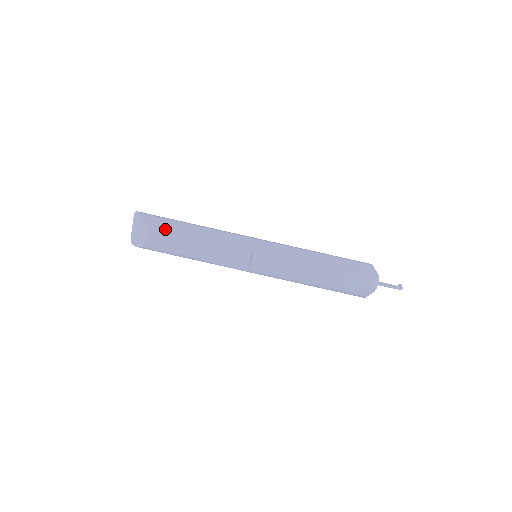
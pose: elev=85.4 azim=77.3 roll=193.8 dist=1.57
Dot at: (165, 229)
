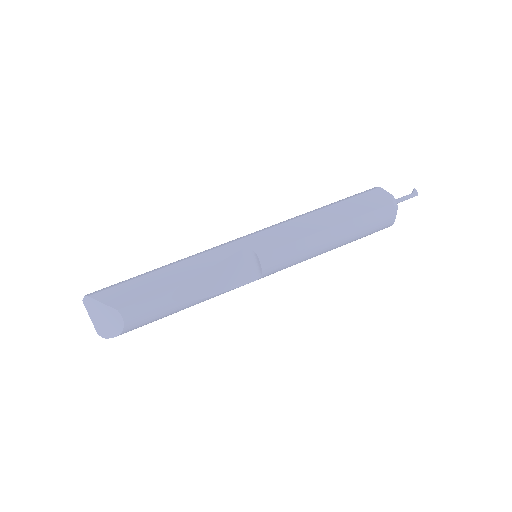
Dot at: (137, 294)
